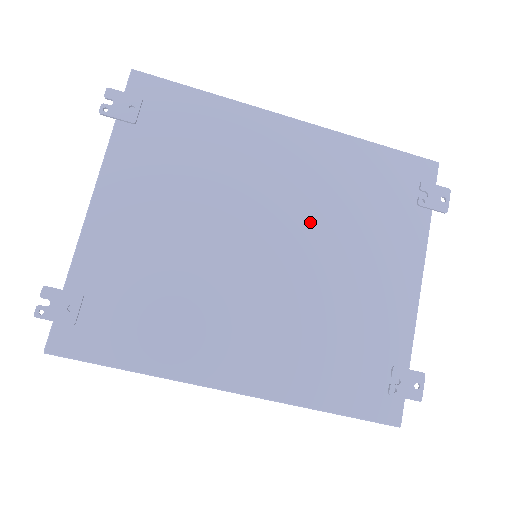
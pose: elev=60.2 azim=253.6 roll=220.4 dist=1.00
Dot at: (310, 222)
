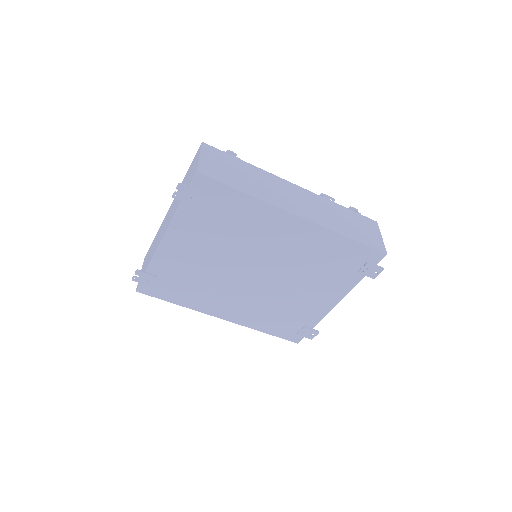
Dot at: (287, 268)
